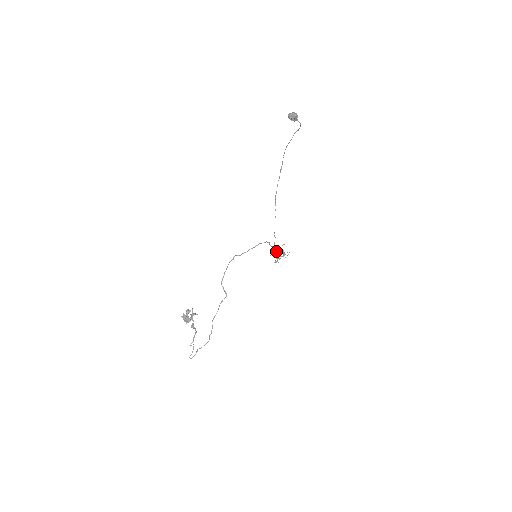
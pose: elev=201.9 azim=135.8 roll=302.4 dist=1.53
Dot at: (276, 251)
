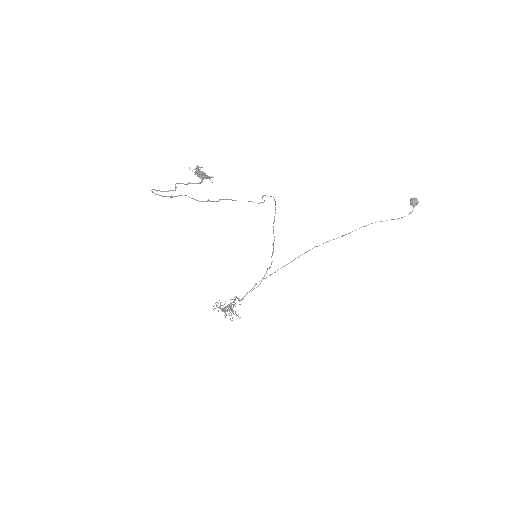
Dot at: (260, 283)
